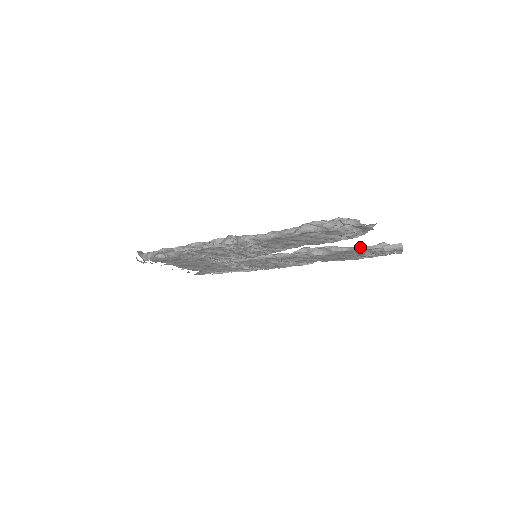
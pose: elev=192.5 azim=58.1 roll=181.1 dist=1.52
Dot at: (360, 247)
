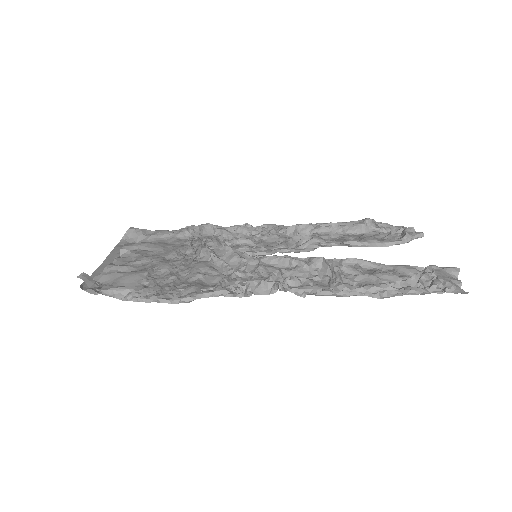
Dot at: (385, 243)
